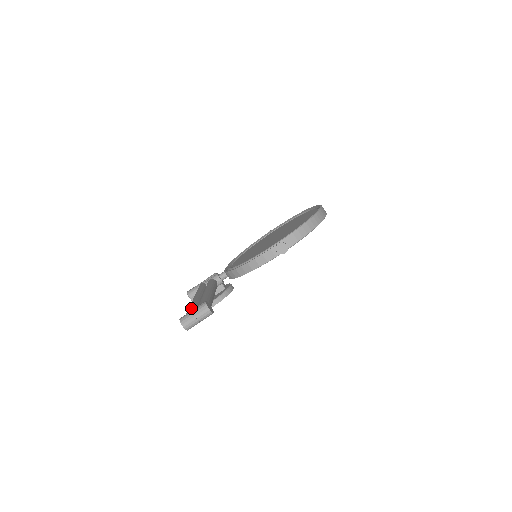
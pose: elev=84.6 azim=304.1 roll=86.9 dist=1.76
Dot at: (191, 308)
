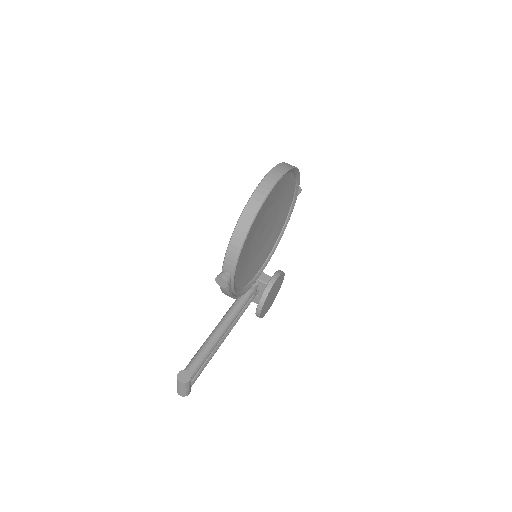
Dot at: occluded
